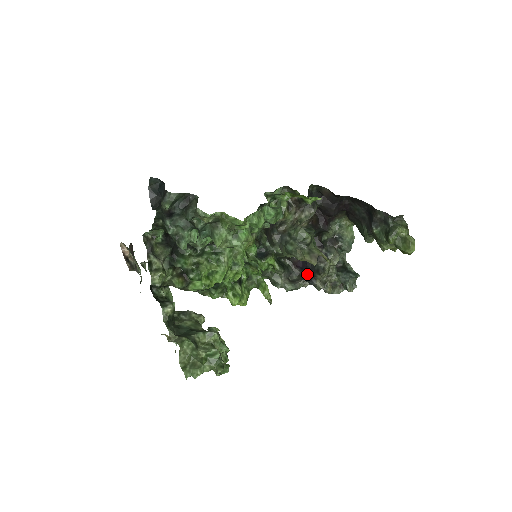
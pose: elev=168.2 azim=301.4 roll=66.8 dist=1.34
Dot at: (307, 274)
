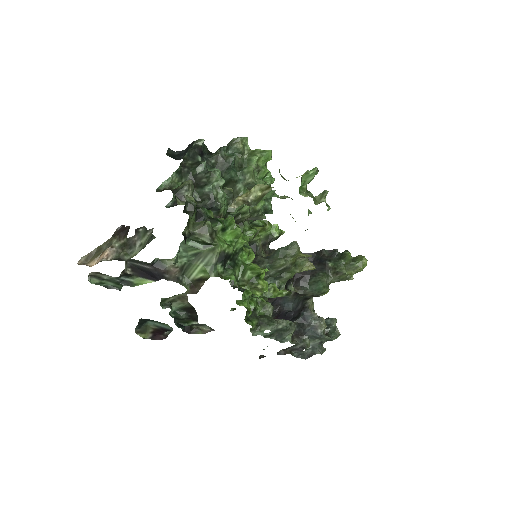
Dot at: (294, 317)
